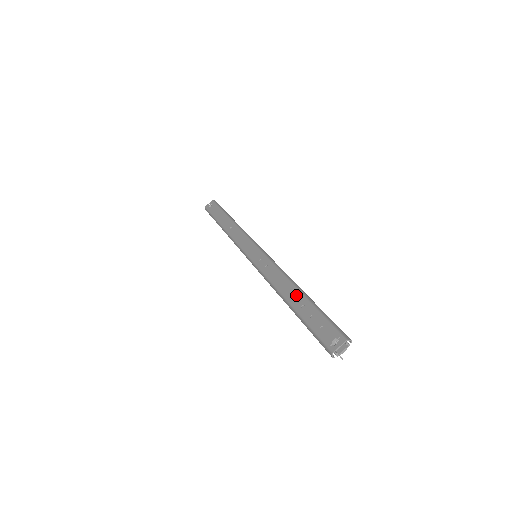
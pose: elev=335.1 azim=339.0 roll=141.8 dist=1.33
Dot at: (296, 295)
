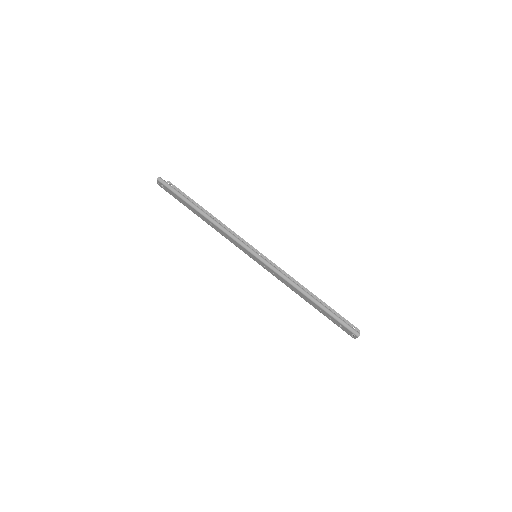
Dot at: (311, 303)
